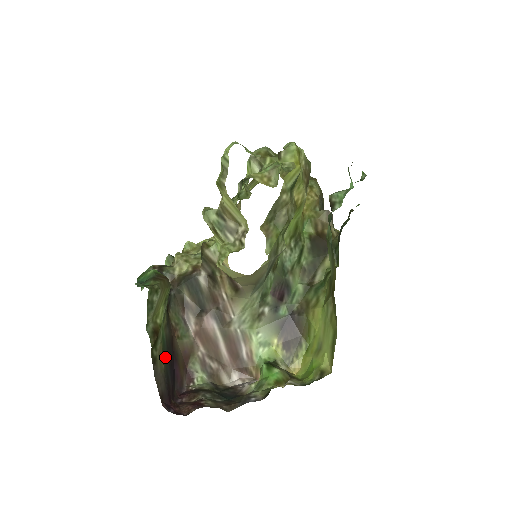
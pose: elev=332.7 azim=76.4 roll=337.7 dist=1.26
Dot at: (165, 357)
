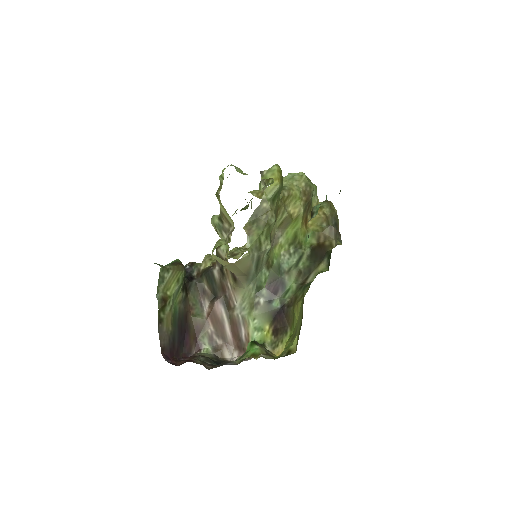
Dot at: (175, 323)
